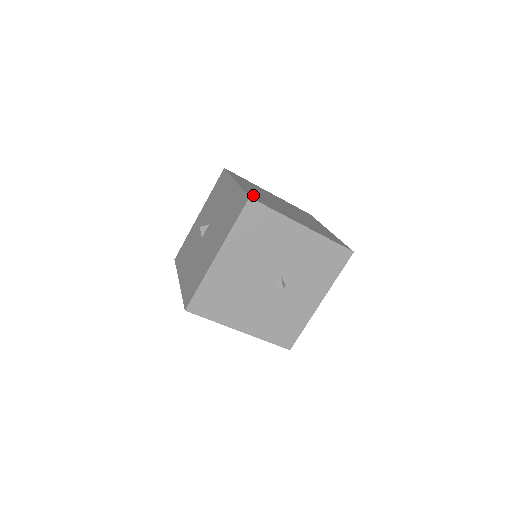
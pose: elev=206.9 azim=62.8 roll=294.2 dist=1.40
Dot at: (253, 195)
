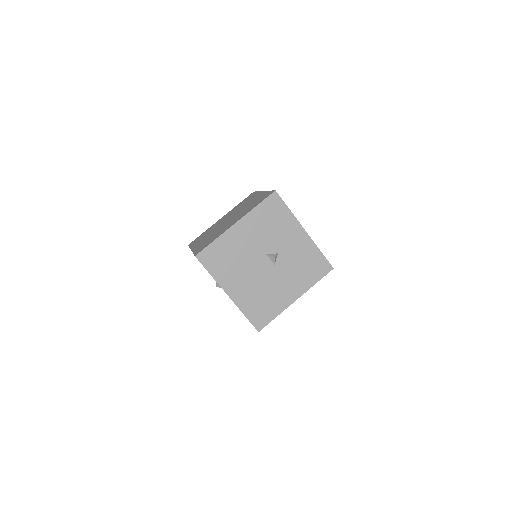
Dot at: (200, 248)
